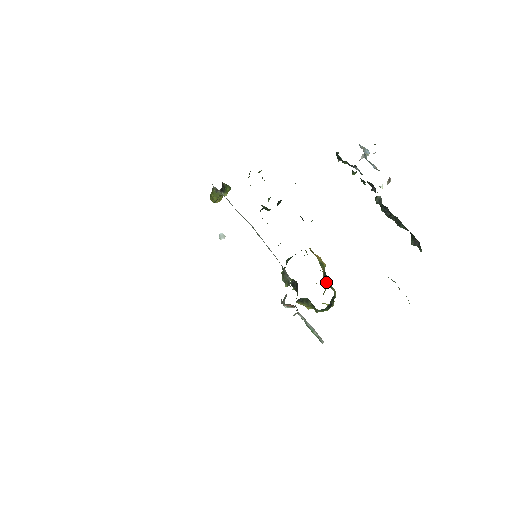
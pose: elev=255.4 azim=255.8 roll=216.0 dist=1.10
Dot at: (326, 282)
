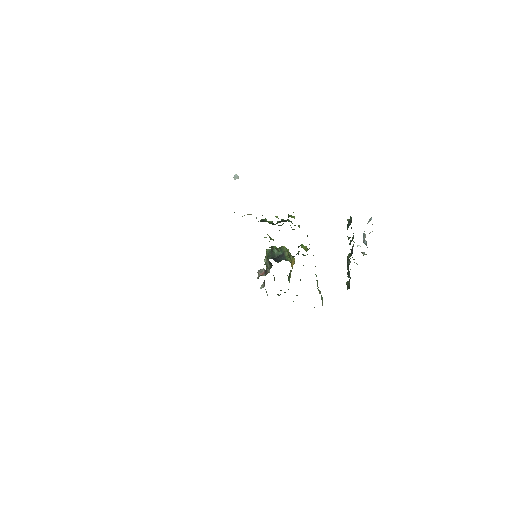
Dot at: (289, 276)
